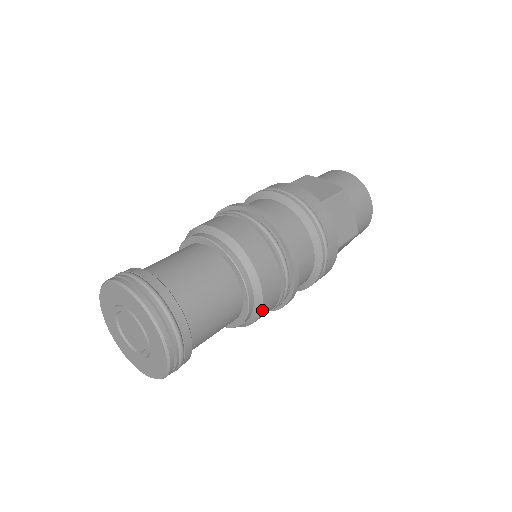
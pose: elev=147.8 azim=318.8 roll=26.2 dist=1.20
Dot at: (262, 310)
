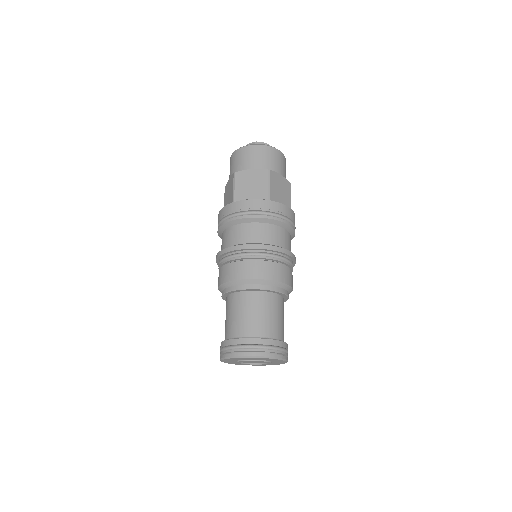
Dot at: (292, 289)
